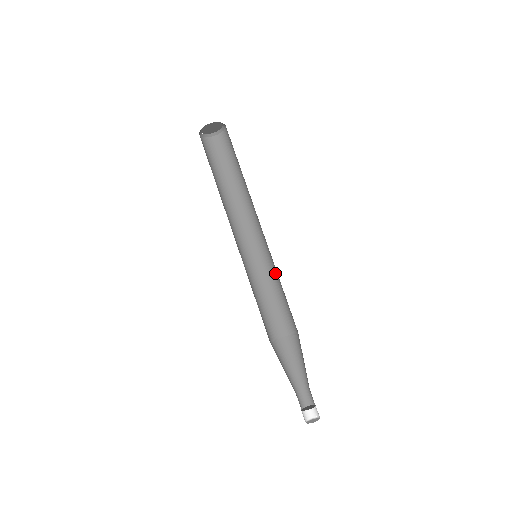
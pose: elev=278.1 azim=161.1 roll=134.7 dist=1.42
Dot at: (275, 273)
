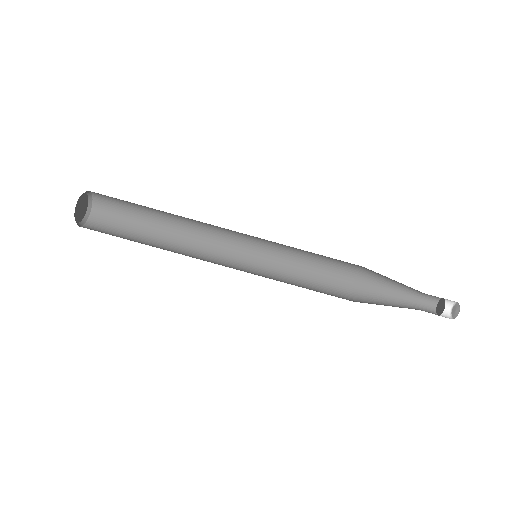
Dot at: (287, 246)
